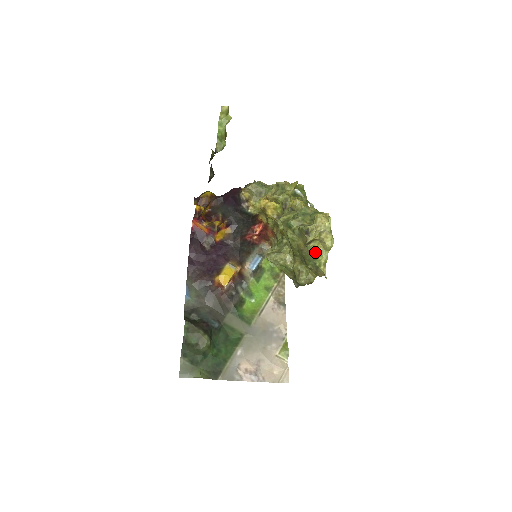
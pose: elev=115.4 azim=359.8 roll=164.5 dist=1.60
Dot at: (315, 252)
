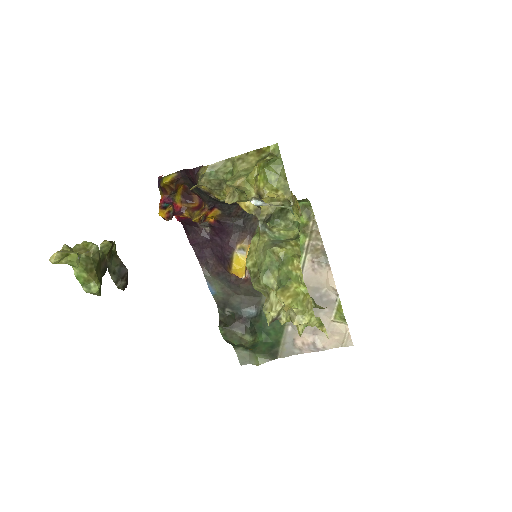
Dot at: occluded
